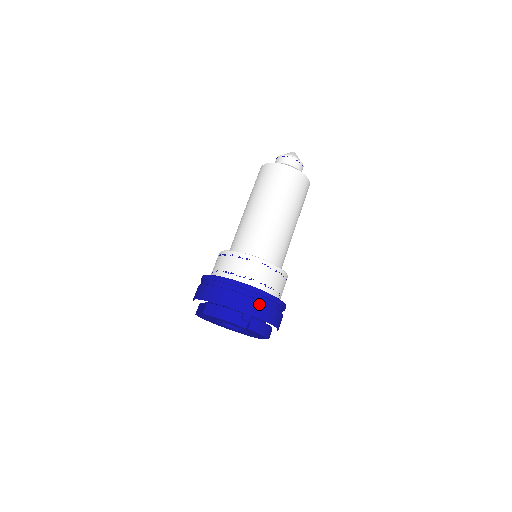
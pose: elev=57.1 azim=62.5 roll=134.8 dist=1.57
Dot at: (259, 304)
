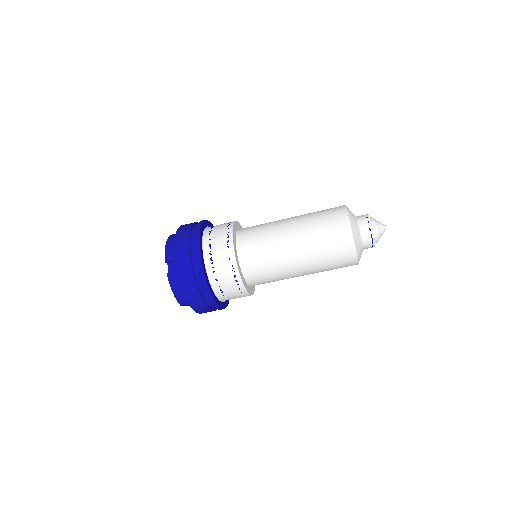
Dot at: (188, 267)
